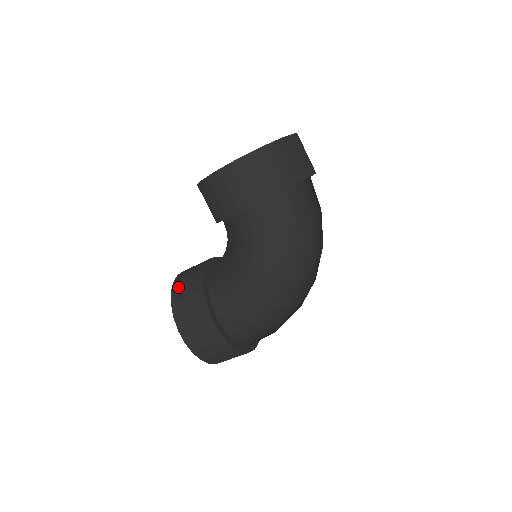
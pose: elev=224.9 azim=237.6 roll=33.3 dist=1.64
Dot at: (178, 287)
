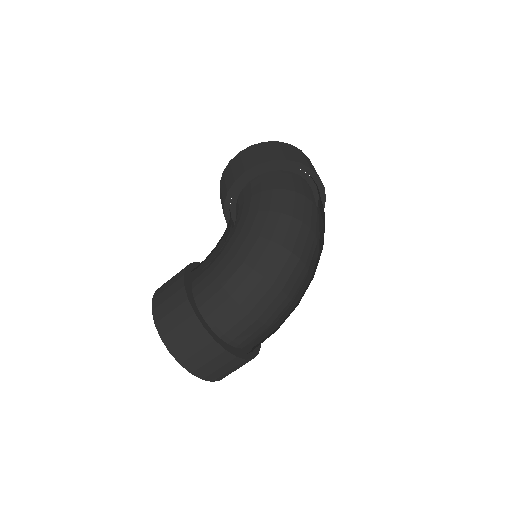
Dot at: occluded
